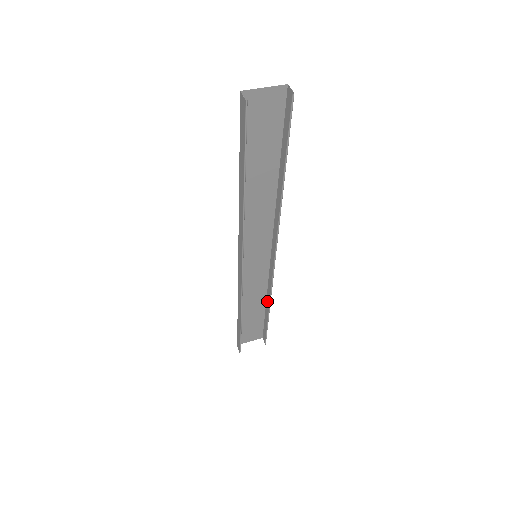
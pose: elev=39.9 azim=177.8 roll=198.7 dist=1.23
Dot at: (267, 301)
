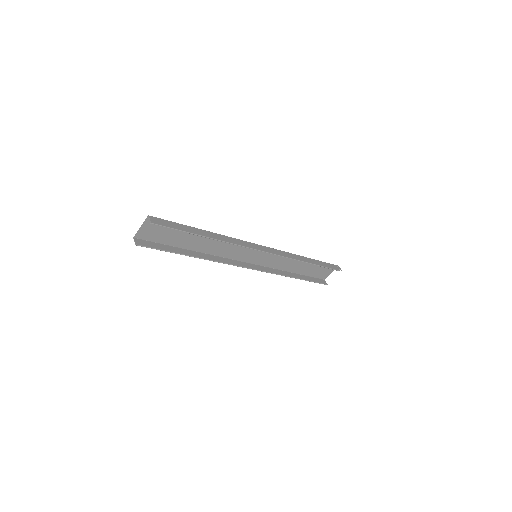
Dot at: (304, 258)
